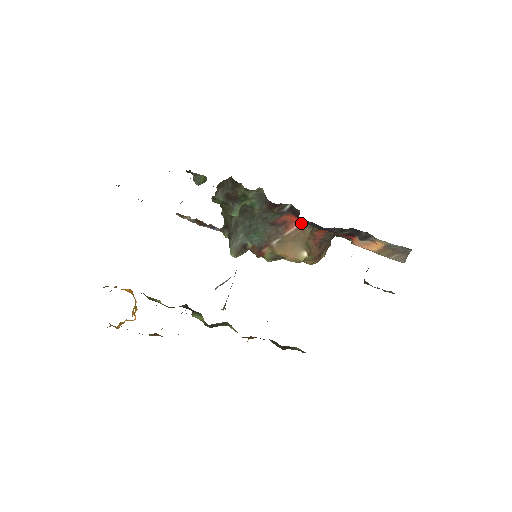
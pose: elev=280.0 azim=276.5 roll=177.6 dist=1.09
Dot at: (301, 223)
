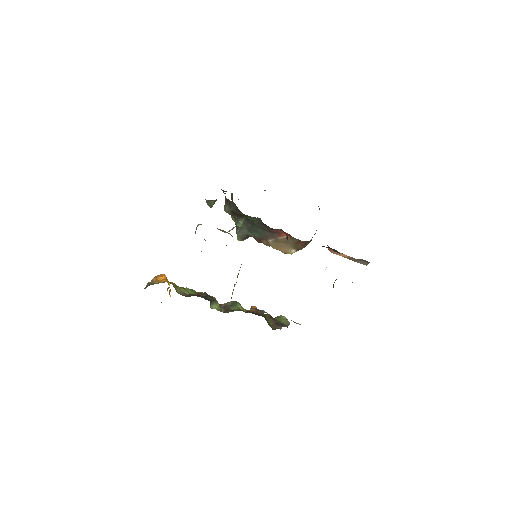
Dot at: (290, 236)
